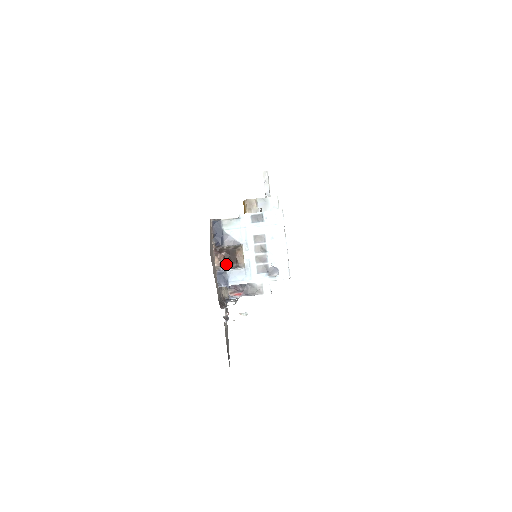
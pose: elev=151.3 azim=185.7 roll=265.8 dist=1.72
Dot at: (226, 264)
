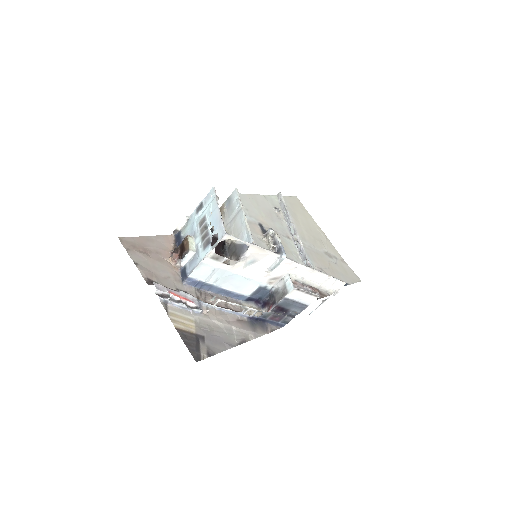
Dot at: (181, 259)
